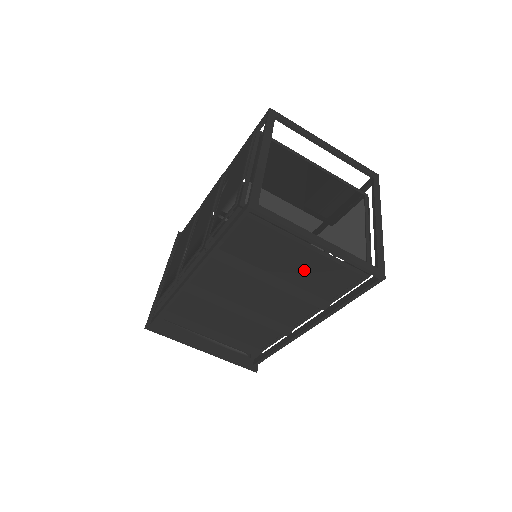
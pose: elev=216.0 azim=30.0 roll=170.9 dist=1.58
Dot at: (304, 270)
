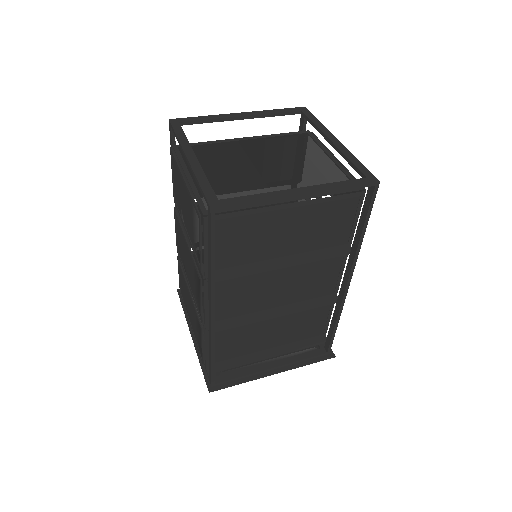
Dot at: (304, 231)
